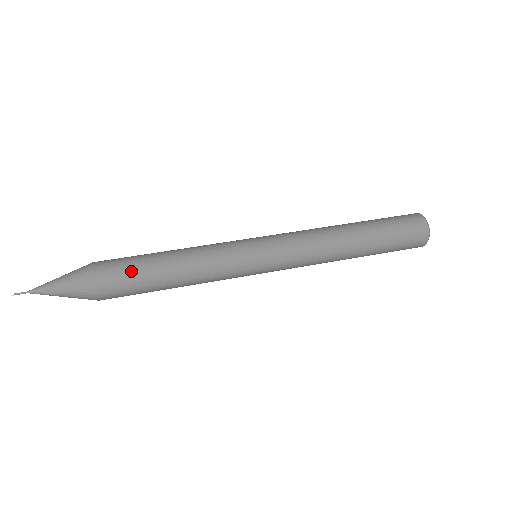
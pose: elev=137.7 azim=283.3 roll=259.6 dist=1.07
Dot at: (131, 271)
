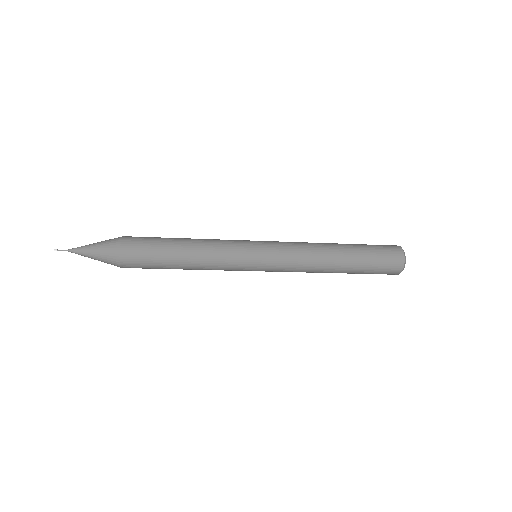
Dot at: (153, 245)
